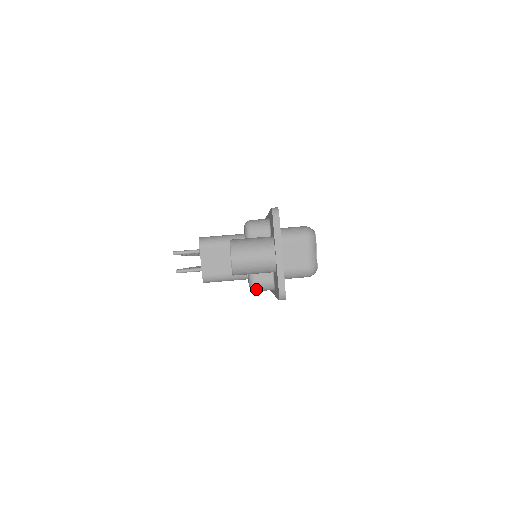
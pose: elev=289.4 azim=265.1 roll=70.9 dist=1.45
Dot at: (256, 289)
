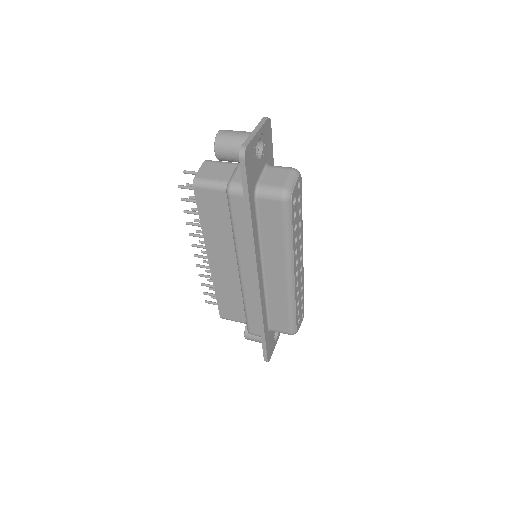
Dot at: (230, 188)
